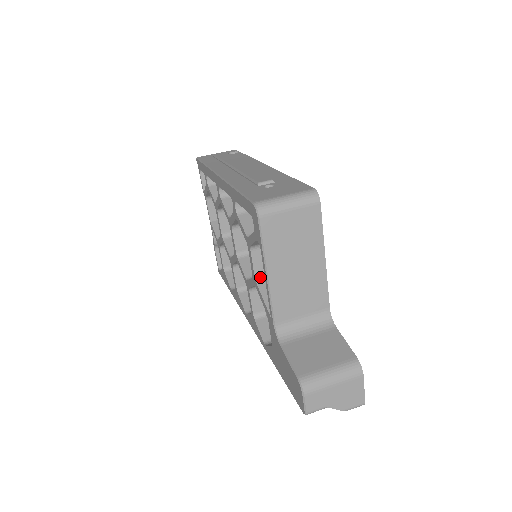
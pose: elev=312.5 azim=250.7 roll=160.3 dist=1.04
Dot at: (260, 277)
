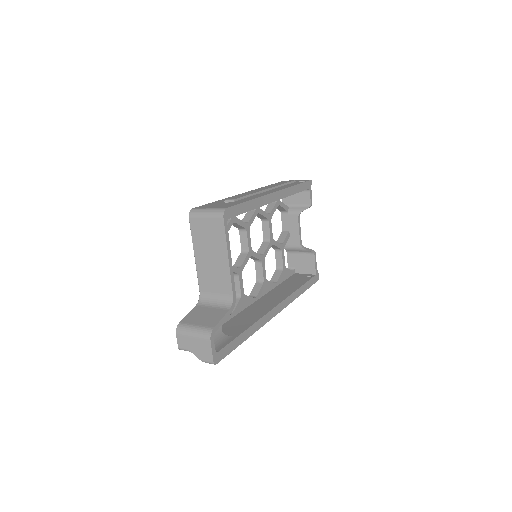
Dot at: occluded
